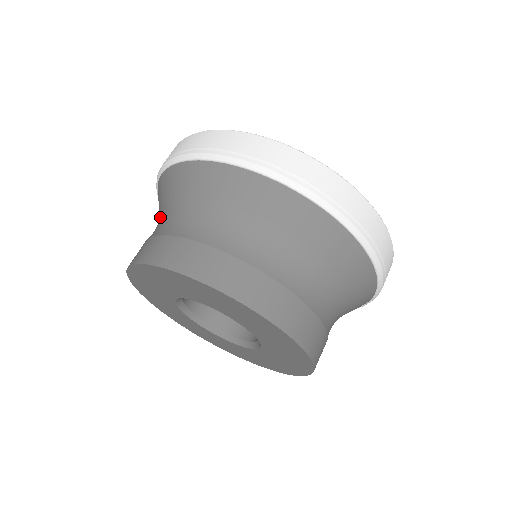
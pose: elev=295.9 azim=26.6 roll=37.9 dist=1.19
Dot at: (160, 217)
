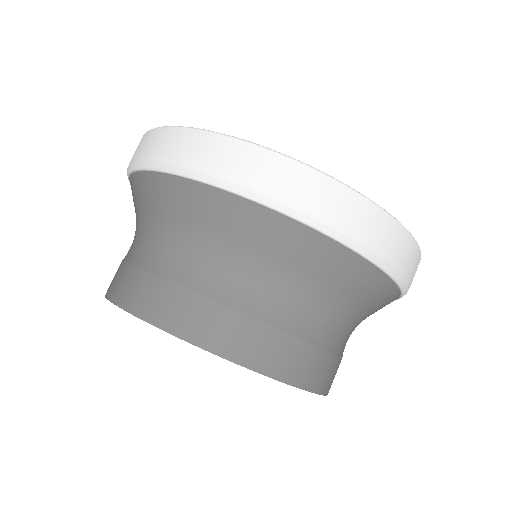
Dot at: (208, 251)
